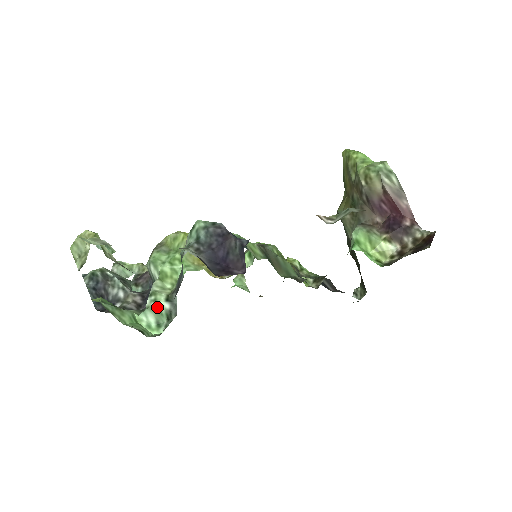
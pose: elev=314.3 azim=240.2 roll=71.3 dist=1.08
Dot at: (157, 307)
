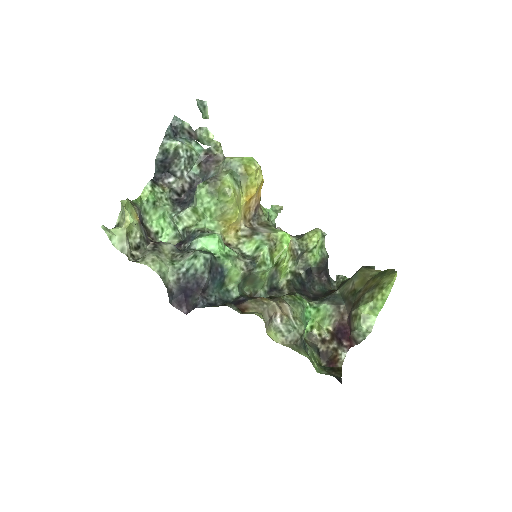
Dot at: (176, 226)
